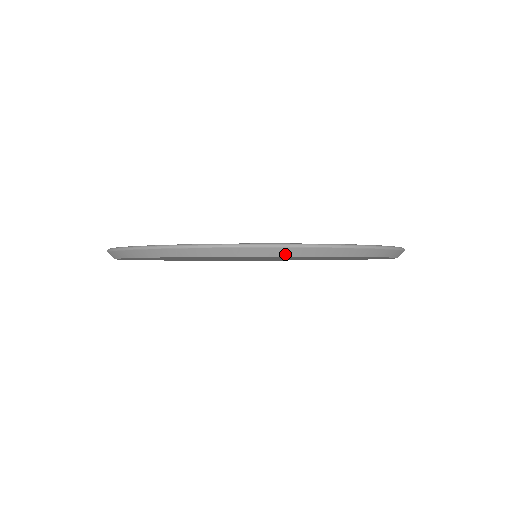
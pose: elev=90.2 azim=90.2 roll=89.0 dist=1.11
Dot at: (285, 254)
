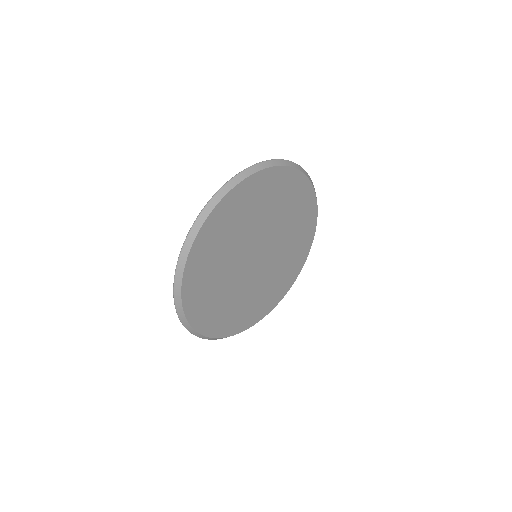
Dot at: (253, 172)
